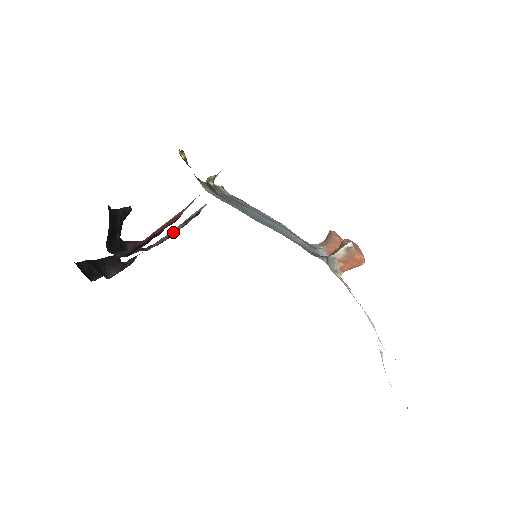
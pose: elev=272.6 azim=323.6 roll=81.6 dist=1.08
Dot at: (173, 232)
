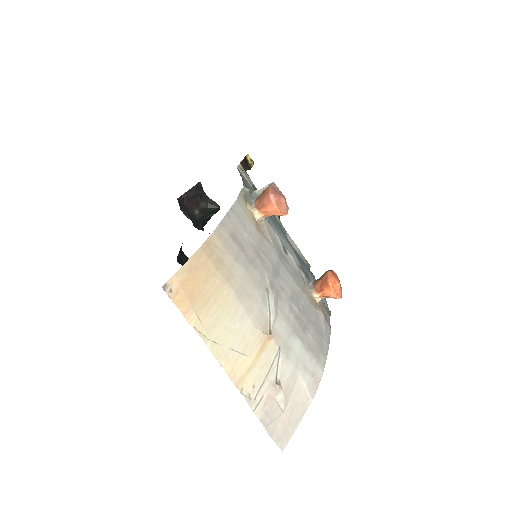
Dot at: occluded
